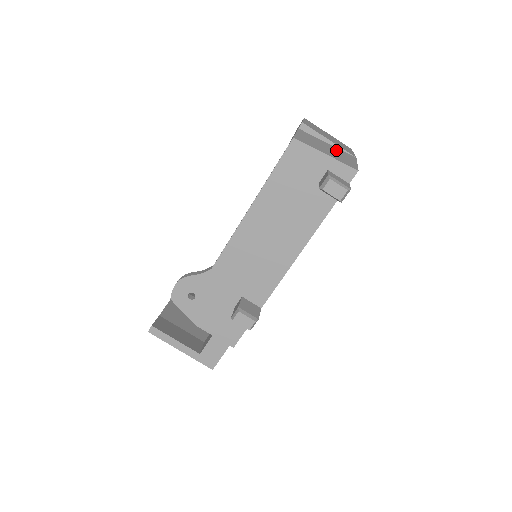
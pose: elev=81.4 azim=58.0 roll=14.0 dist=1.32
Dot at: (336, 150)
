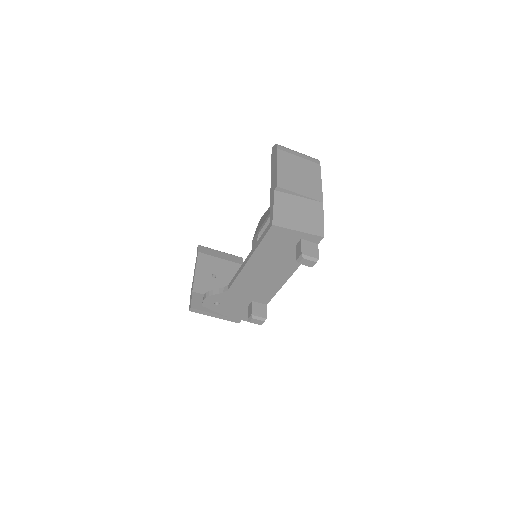
Dot at: (306, 207)
